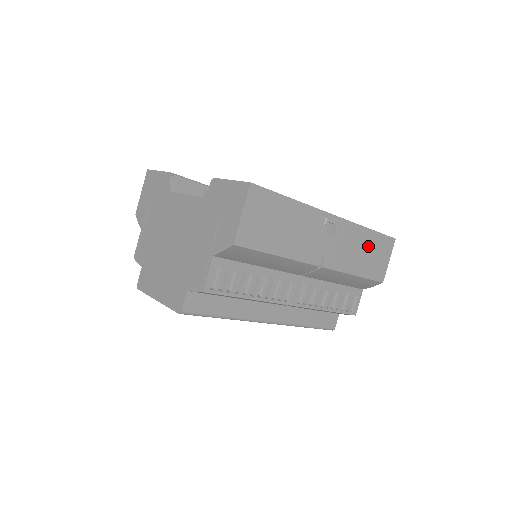
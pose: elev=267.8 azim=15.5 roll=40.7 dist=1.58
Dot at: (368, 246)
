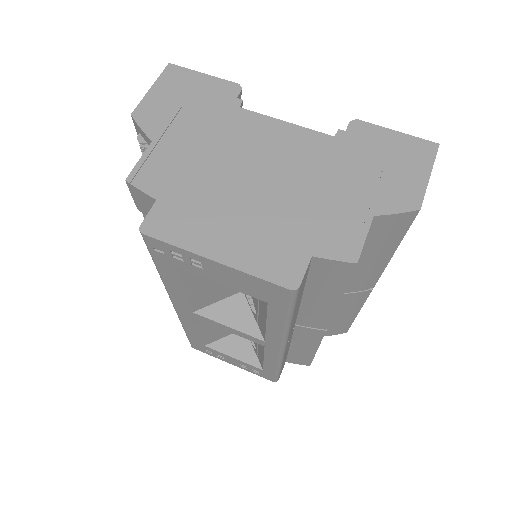
Dot at: occluded
